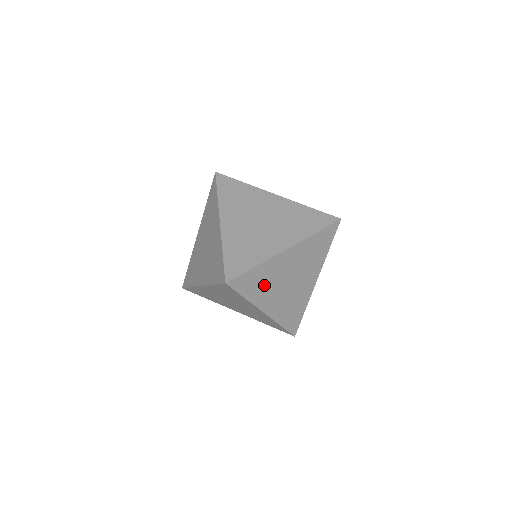
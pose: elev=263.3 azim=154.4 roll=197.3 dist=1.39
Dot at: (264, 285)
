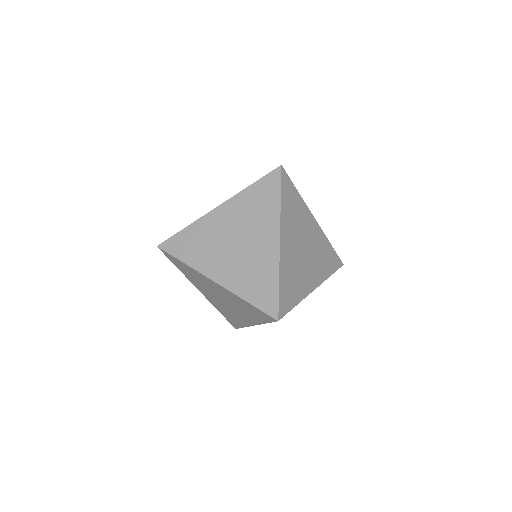
Dot at: occluded
